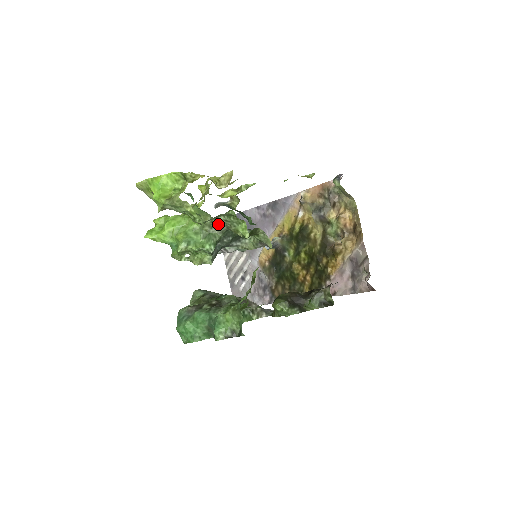
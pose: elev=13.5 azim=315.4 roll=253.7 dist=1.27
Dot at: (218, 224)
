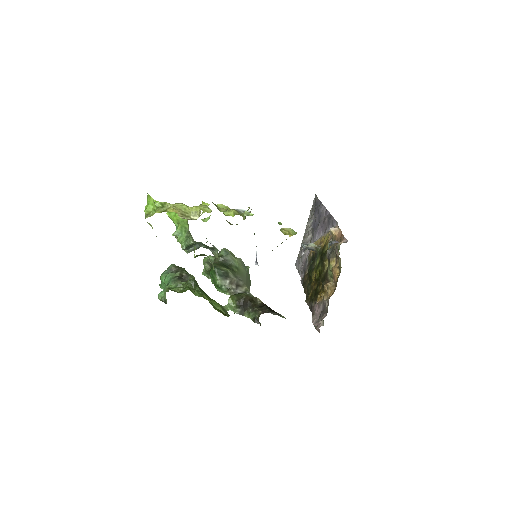
Dot at: occluded
